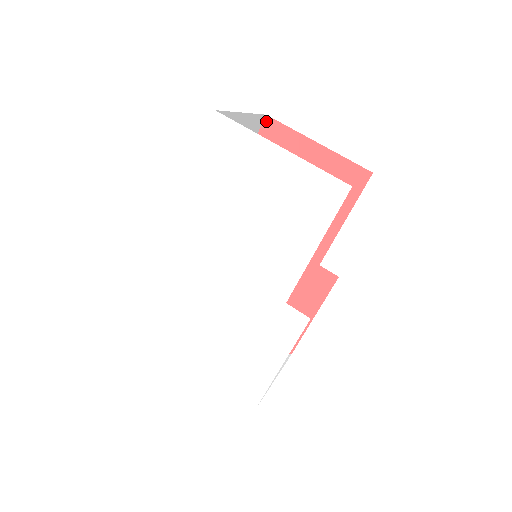
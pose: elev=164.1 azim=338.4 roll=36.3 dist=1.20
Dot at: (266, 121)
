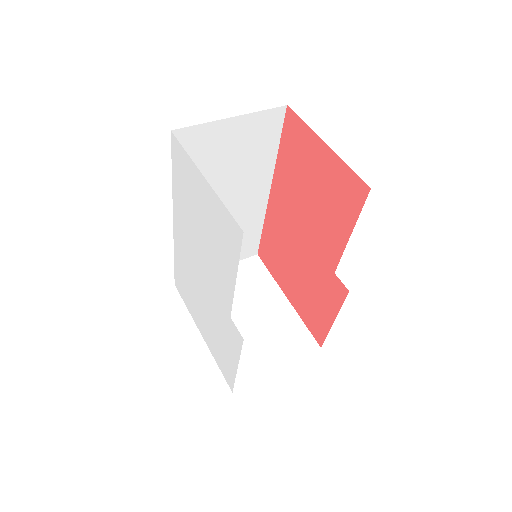
Dot at: (288, 112)
